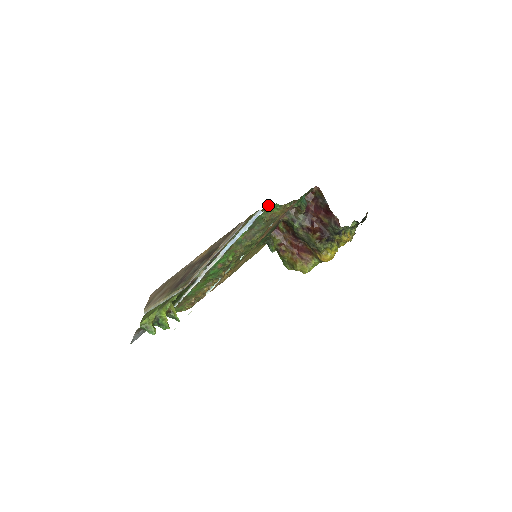
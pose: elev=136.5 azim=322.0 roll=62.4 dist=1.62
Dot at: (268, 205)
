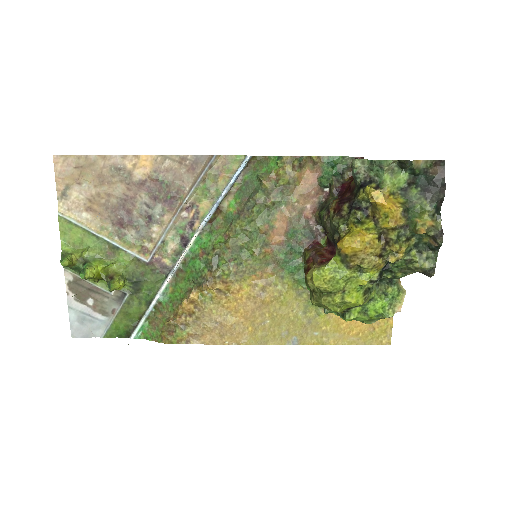
Dot at: (263, 156)
